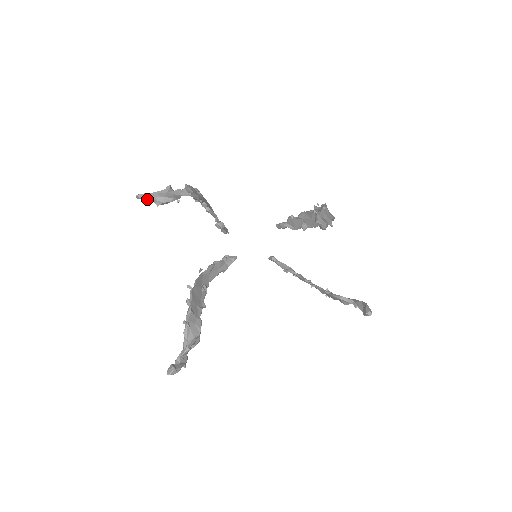
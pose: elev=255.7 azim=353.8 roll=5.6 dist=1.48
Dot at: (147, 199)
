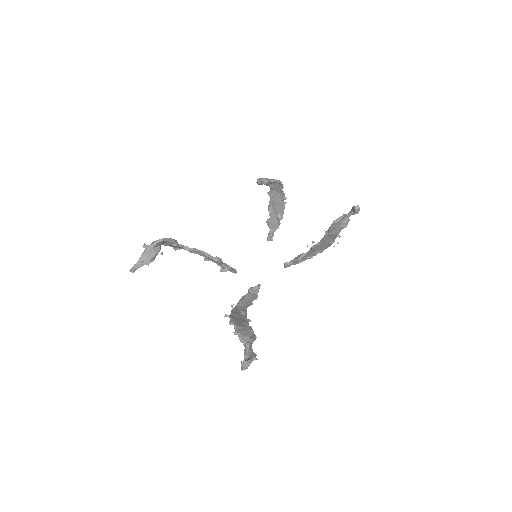
Dot at: (138, 267)
